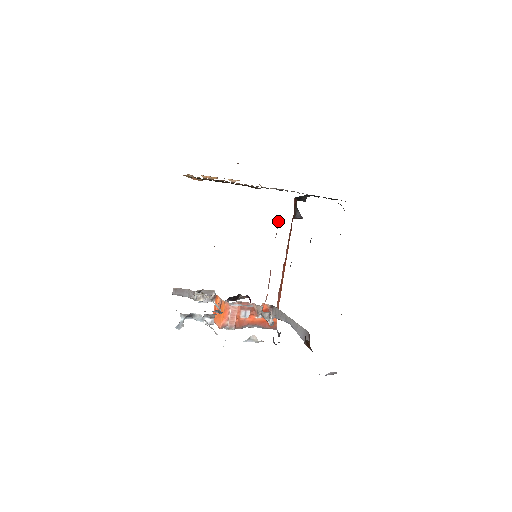
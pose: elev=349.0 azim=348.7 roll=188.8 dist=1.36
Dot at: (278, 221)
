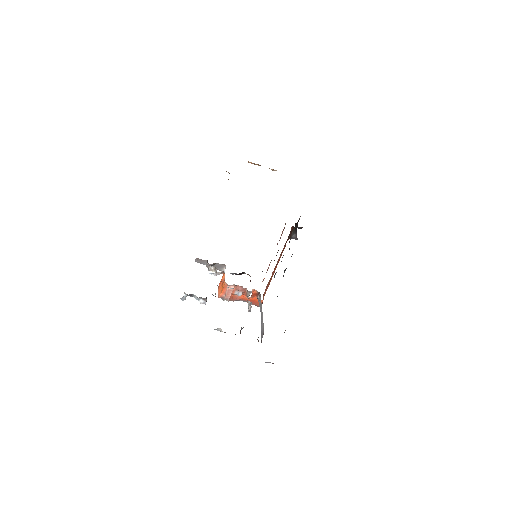
Dot at: occluded
